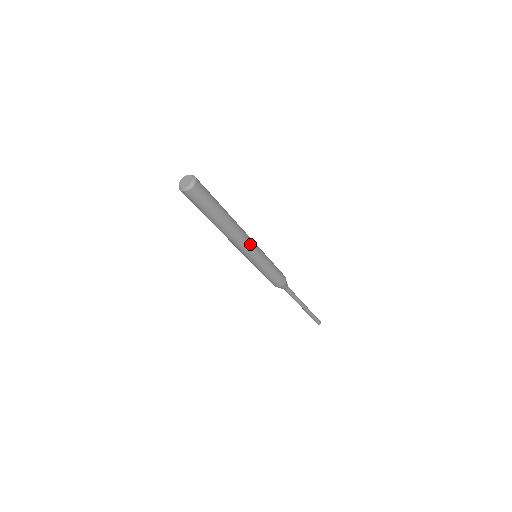
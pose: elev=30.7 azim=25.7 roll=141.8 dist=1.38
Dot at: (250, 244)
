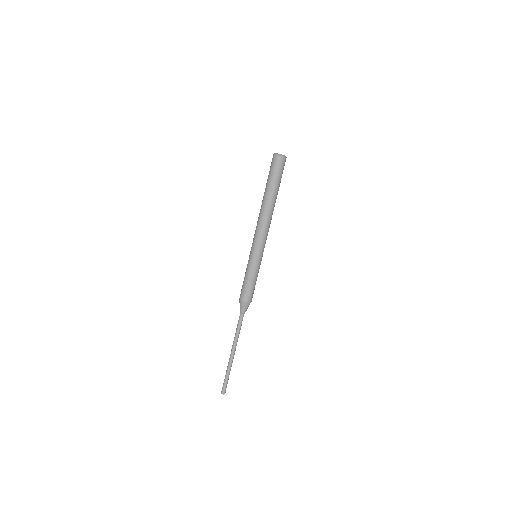
Dot at: (266, 237)
